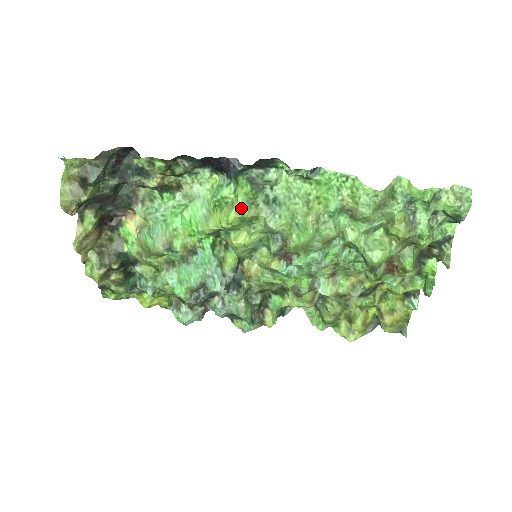
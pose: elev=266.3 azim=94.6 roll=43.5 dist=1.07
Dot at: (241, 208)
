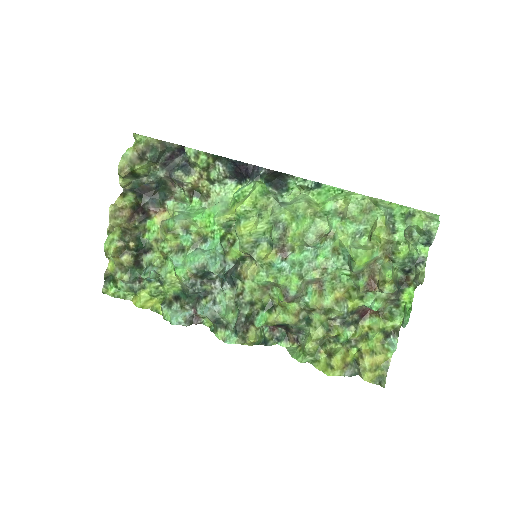
Dot at: (256, 194)
